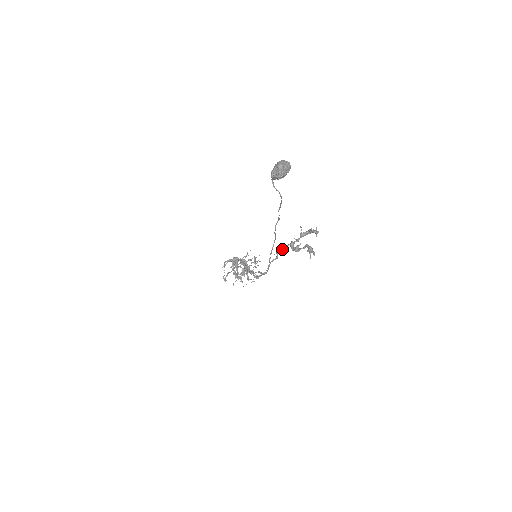
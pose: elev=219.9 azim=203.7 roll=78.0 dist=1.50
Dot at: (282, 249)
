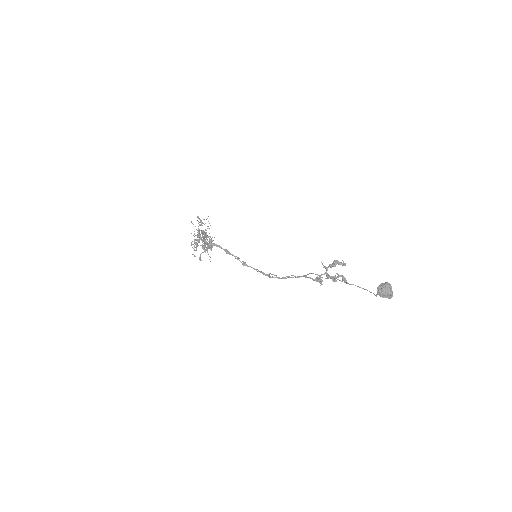
Dot at: occluded
